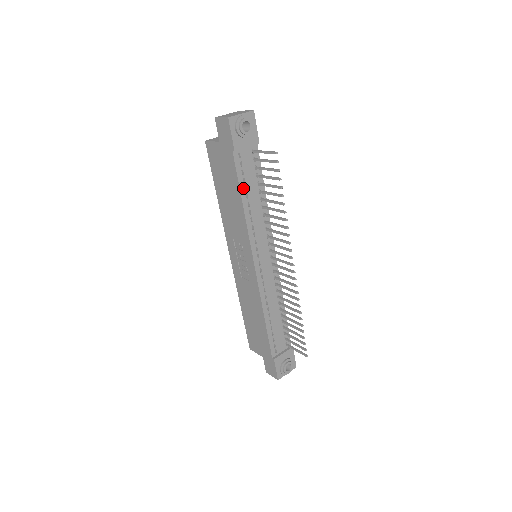
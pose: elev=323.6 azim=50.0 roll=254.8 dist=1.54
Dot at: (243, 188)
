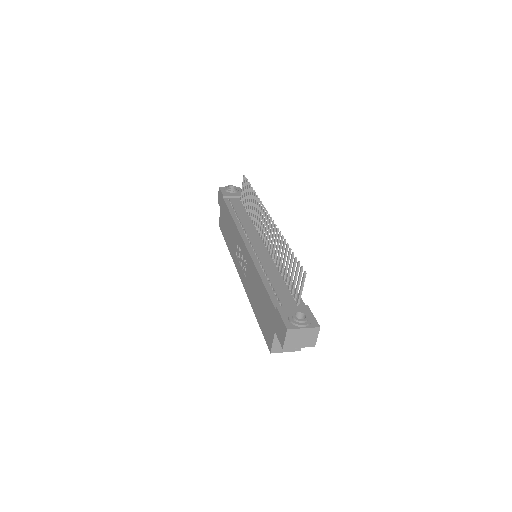
Dot at: (232, 210)
